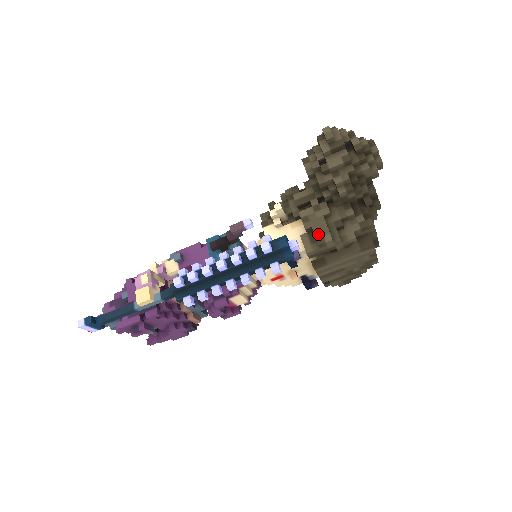
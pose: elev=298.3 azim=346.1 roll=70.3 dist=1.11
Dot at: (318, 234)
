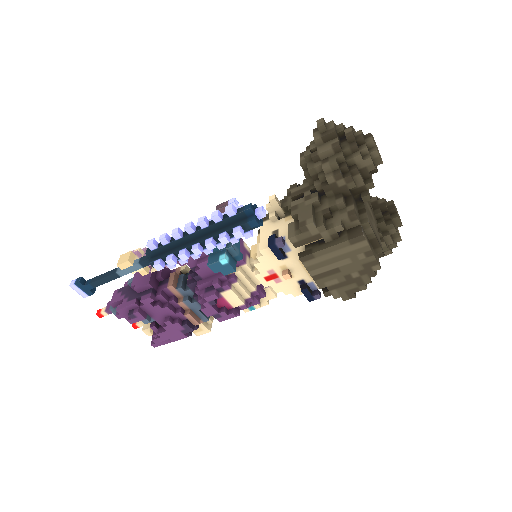
Dot at: (302, 219)
